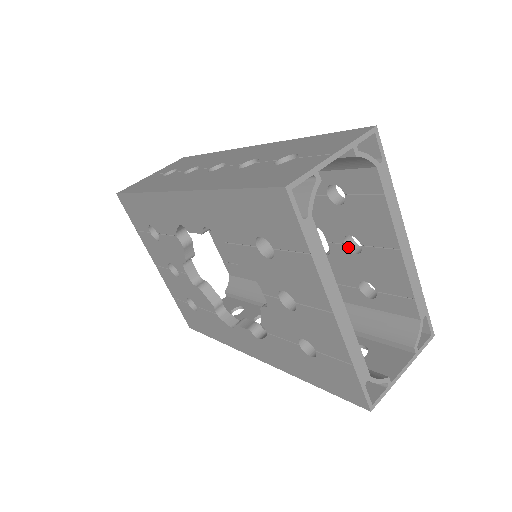
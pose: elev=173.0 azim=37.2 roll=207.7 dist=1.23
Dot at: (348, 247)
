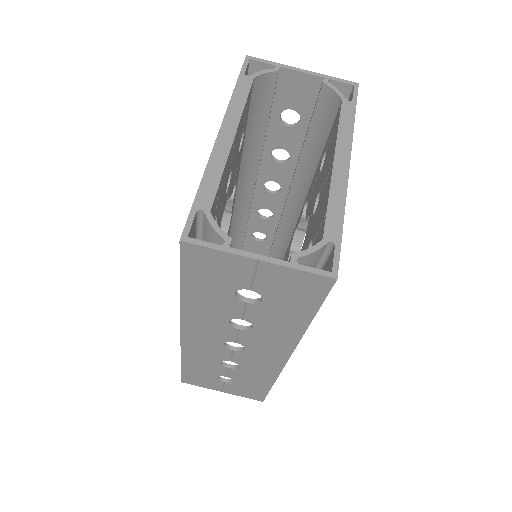
Dot at: occluded
